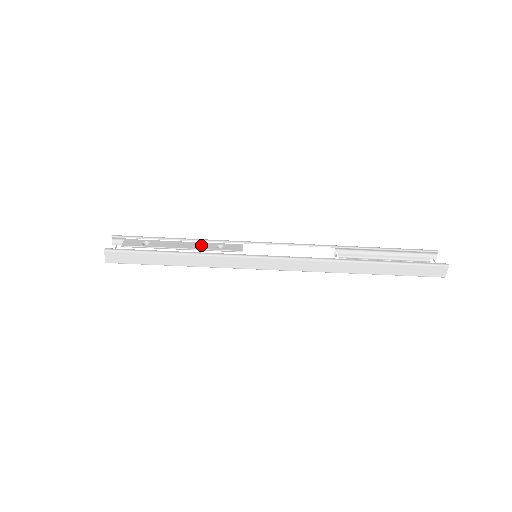
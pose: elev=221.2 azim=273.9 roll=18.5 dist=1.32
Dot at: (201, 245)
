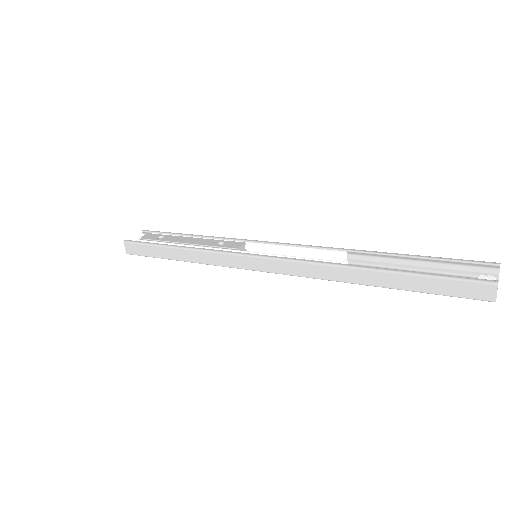
Dot at: (204, 241)
